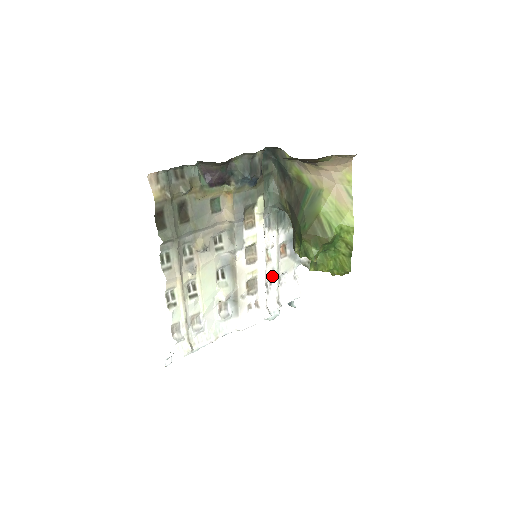
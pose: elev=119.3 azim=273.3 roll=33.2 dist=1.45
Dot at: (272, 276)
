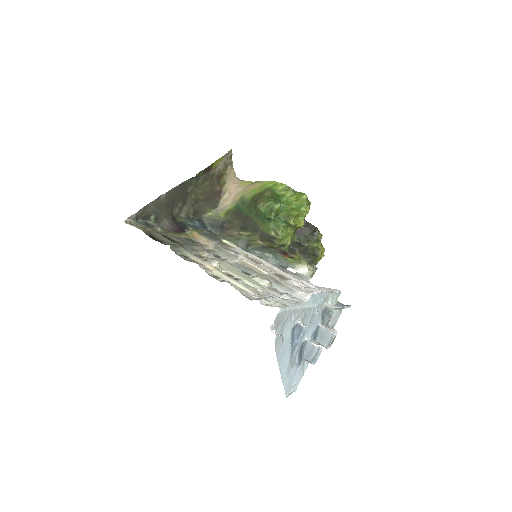
Dot at: occluded
